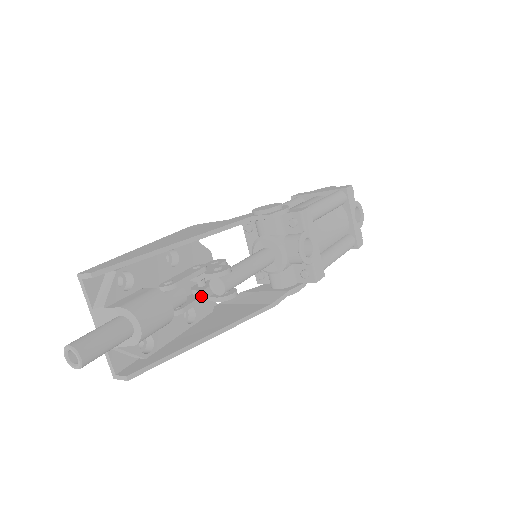
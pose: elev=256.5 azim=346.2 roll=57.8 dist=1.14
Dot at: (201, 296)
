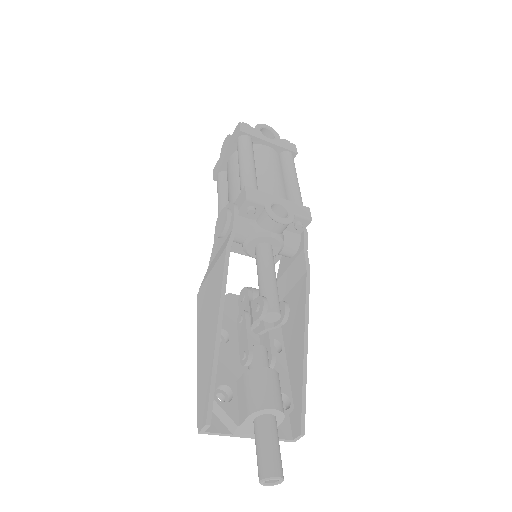
Dot at: (268, 331)
